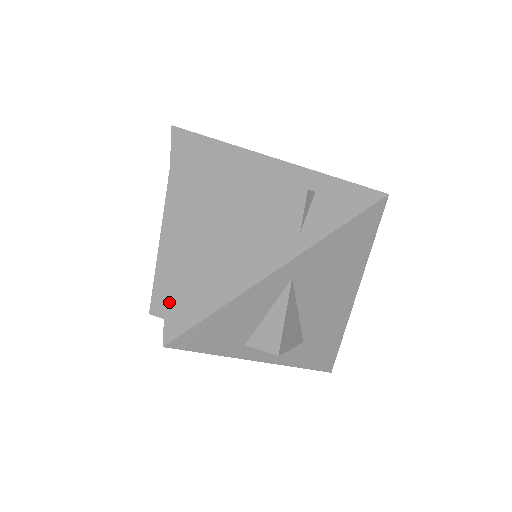
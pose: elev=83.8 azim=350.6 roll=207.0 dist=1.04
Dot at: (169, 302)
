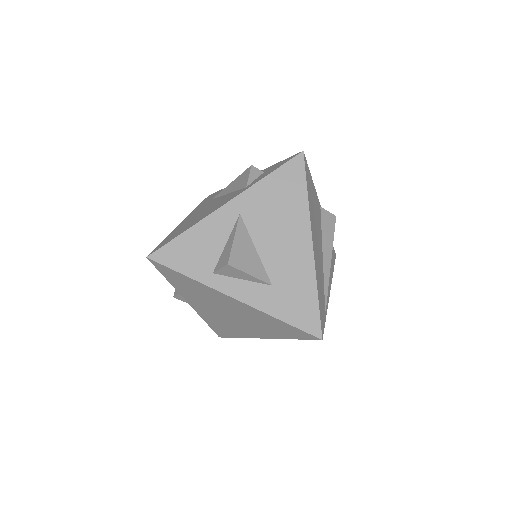
Dot at: (162, 243)
